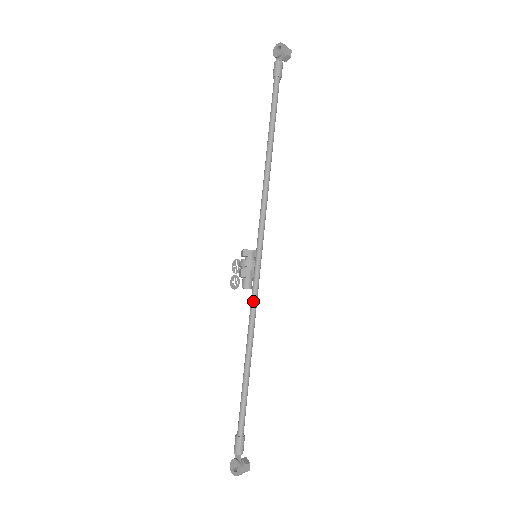
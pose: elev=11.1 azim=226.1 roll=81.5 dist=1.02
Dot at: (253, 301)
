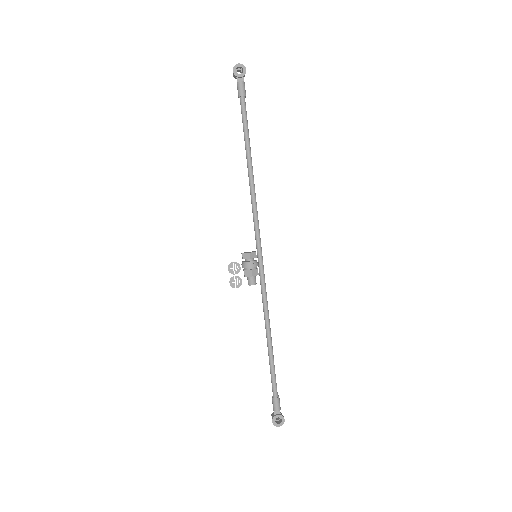
Dot at: (266, 293)
